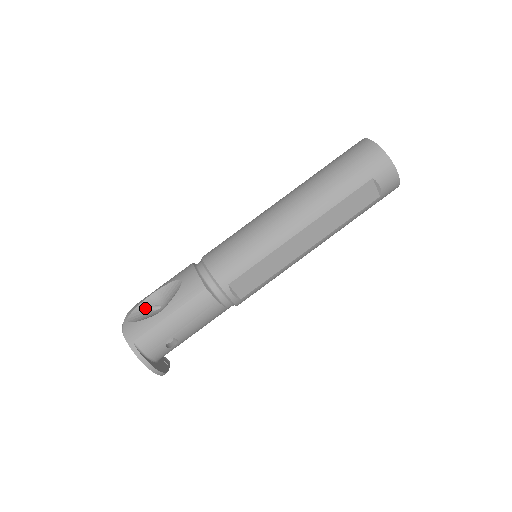
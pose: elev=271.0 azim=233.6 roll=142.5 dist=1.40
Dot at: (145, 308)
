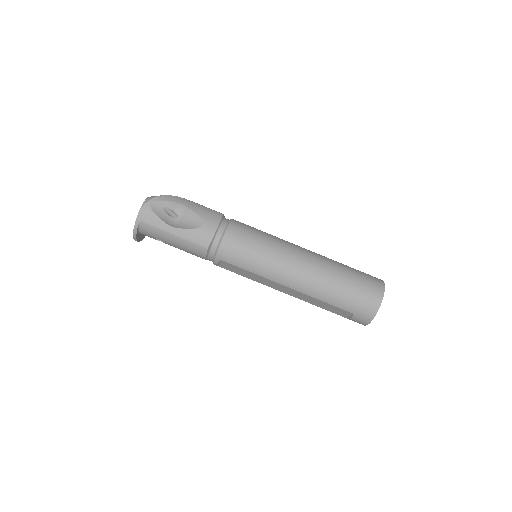
Dot at: (168, 207)
